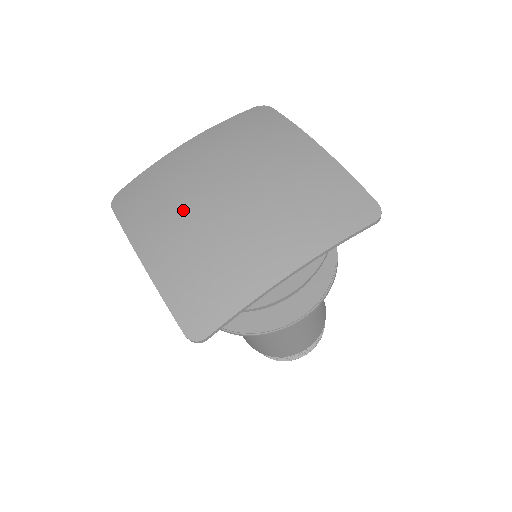
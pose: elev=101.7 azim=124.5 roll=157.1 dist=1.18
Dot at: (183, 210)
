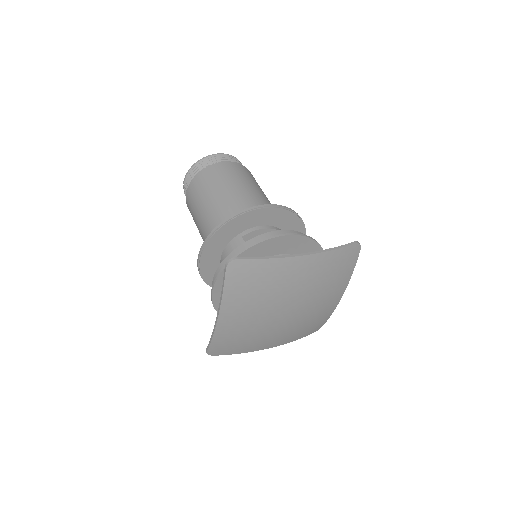
Dot at: (272, 333)
